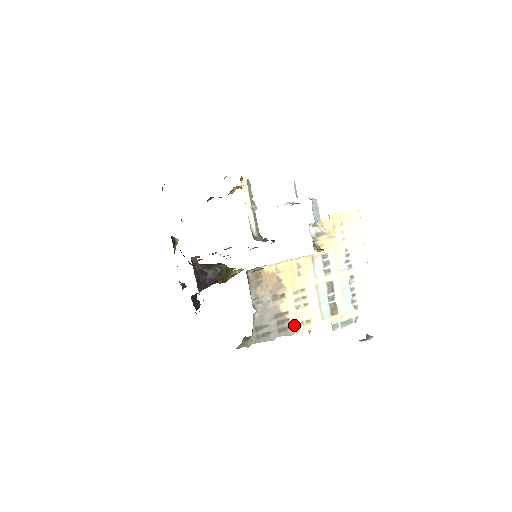
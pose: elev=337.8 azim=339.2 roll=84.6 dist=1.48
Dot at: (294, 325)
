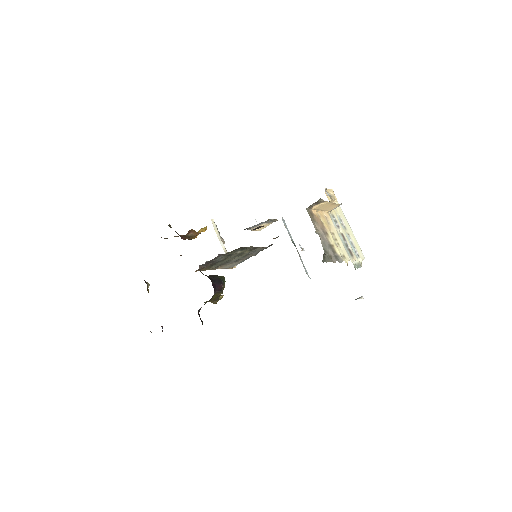
Dot at: (340, 256)
